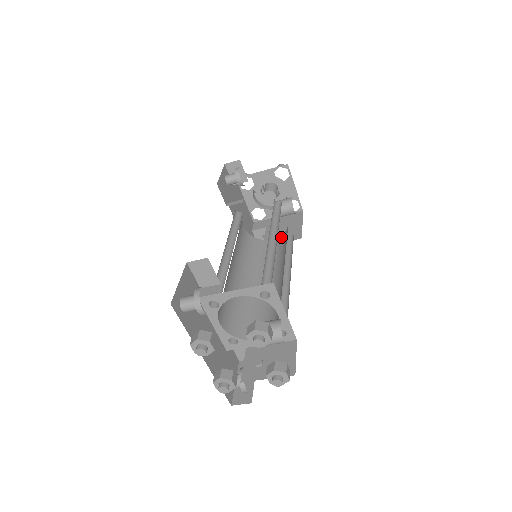
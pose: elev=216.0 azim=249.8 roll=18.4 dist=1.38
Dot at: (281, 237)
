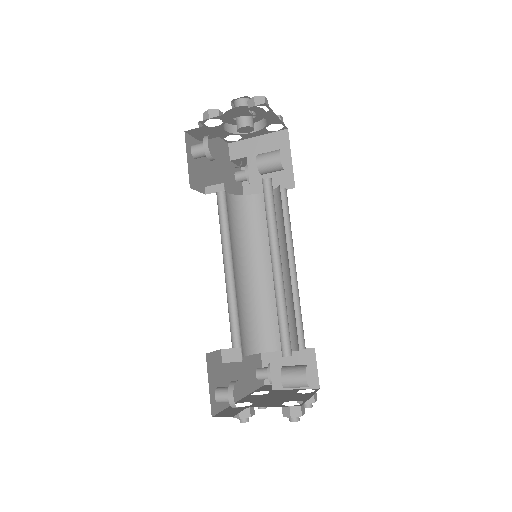
Dot at: occluded
